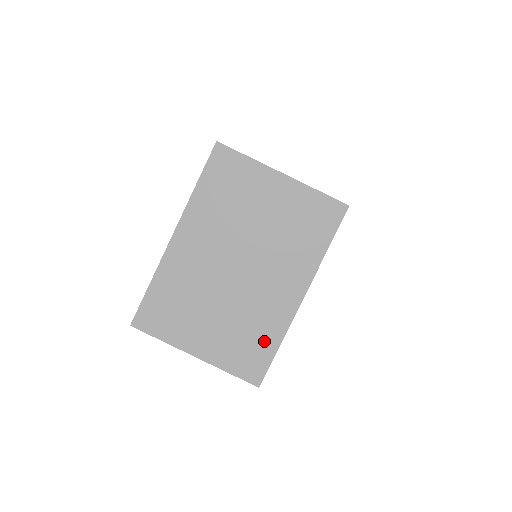
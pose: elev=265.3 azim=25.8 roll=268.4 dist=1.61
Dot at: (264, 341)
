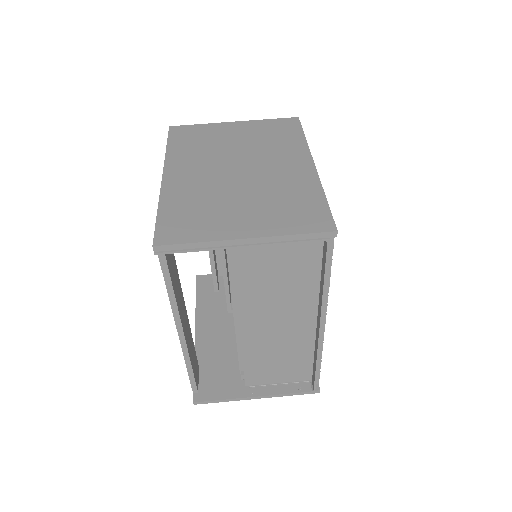
Dot at: (307, 199)
